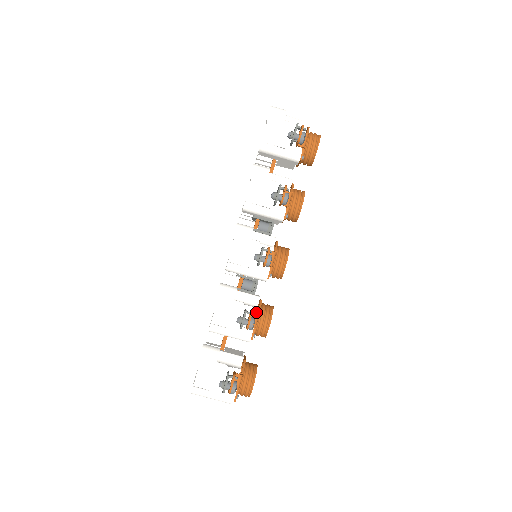
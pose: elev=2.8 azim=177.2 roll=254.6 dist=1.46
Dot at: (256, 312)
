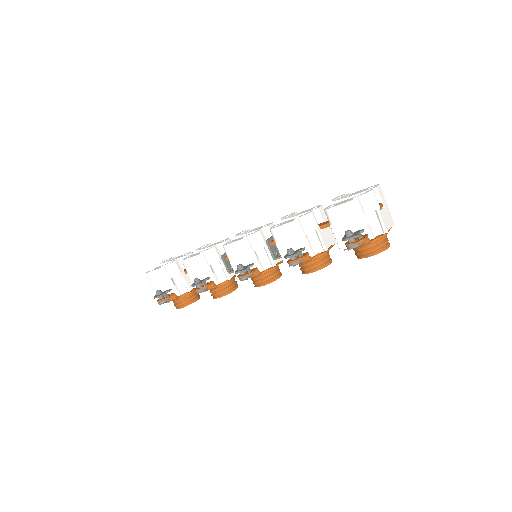
Dot at: (215, 285)
